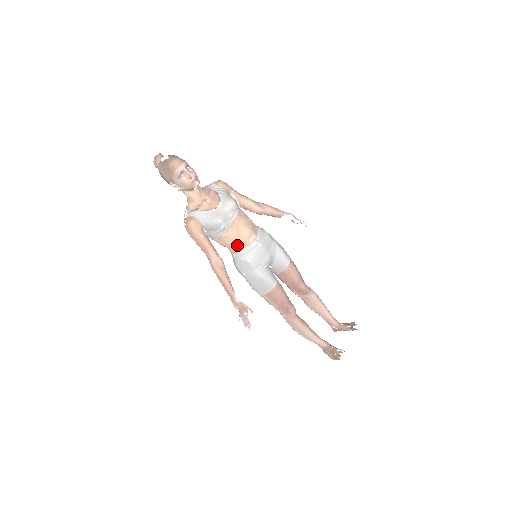
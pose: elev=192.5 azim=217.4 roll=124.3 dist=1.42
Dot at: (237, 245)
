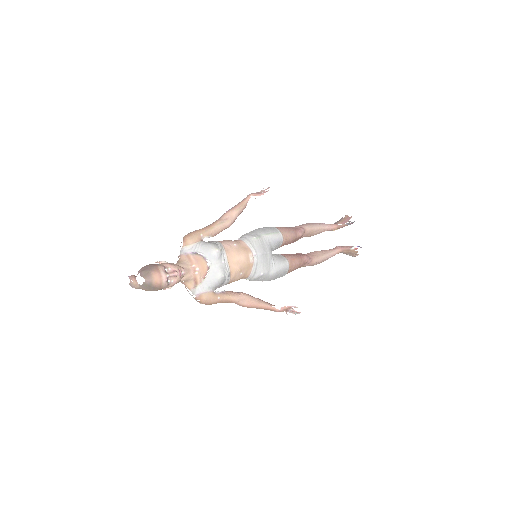
Dot at: (245, 274)
